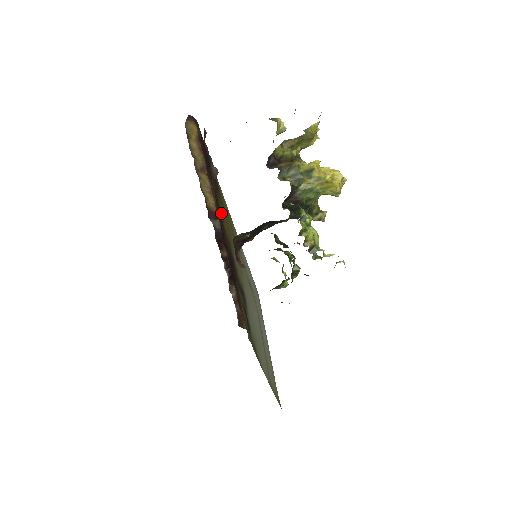
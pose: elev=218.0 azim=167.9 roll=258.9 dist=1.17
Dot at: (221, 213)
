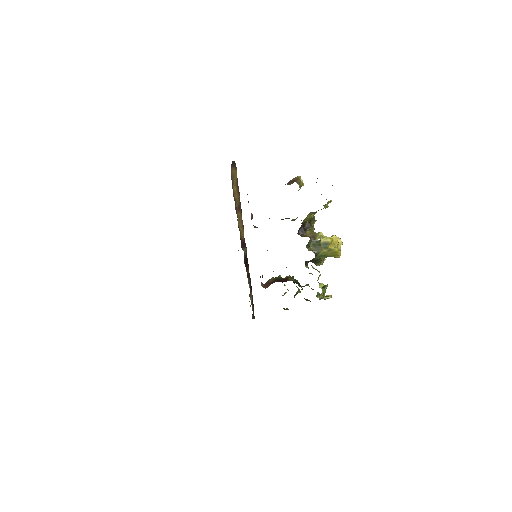
Dot at: occluded
